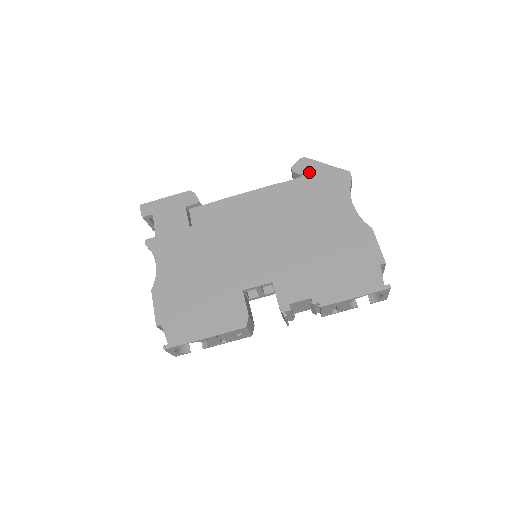
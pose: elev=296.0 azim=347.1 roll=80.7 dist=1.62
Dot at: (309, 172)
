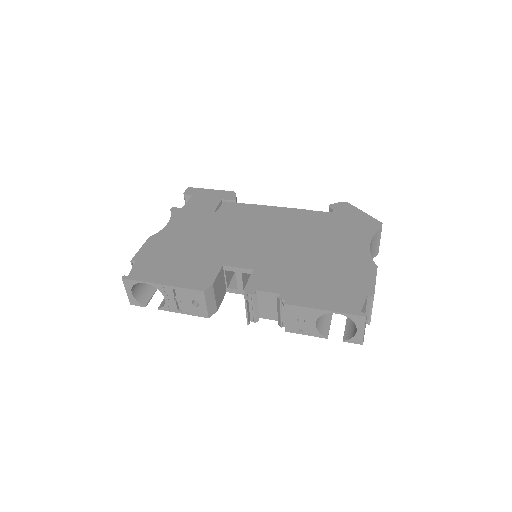
Dot at: (344, 212)
